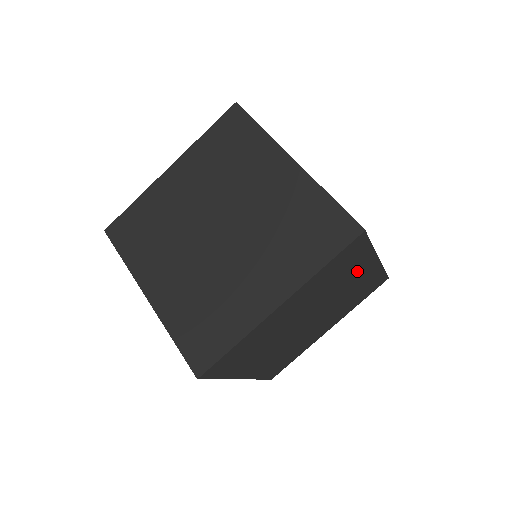
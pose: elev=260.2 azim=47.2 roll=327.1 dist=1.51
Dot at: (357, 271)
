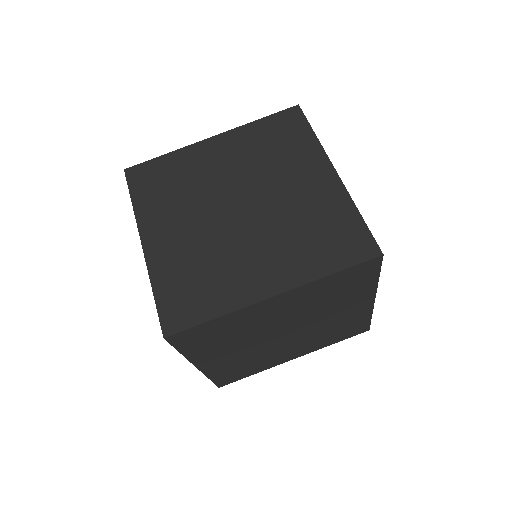
Dot at: (257, 315)
